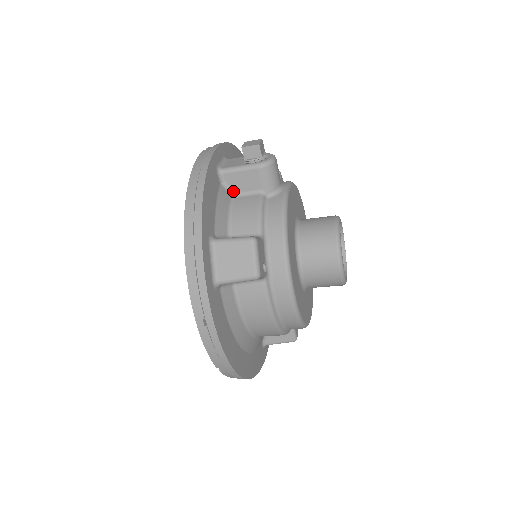
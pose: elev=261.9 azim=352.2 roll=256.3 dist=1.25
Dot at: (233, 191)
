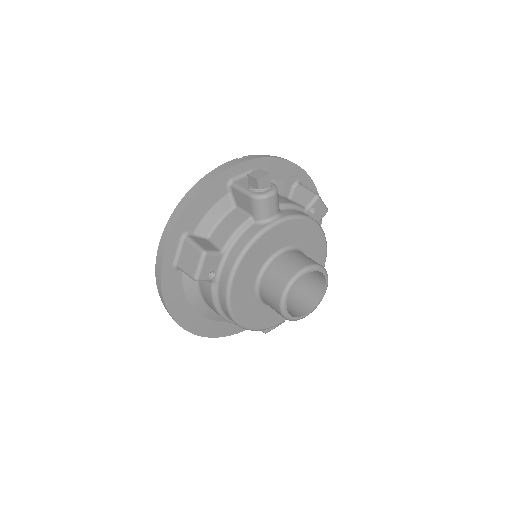
Dot at: (236, 203)
